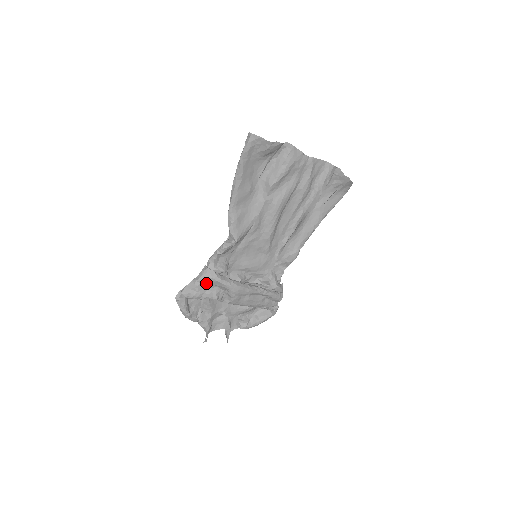
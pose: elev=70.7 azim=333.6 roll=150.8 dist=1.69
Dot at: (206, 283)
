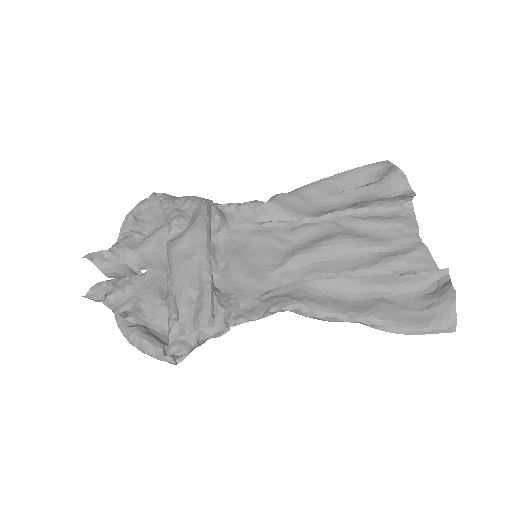
Dot at: (192, 200)
